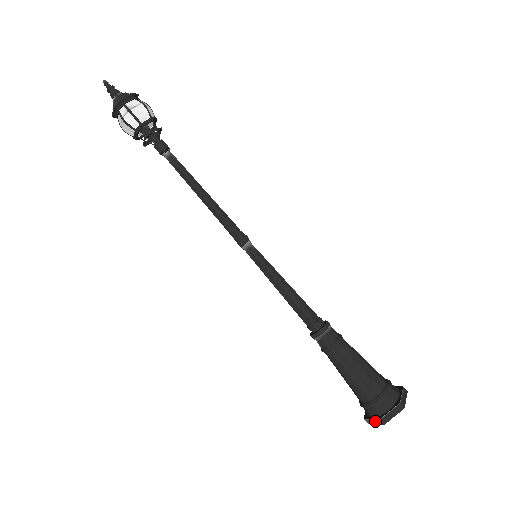
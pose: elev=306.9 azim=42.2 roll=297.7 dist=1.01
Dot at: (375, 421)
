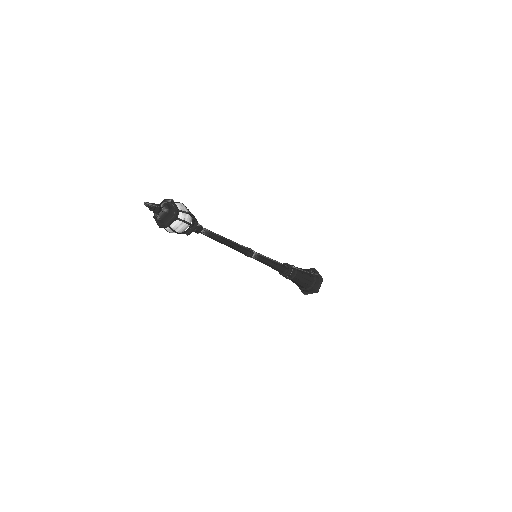
Dot at: (301, 291)
